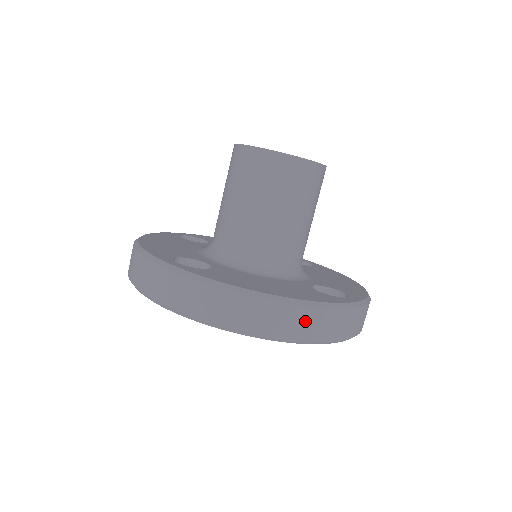
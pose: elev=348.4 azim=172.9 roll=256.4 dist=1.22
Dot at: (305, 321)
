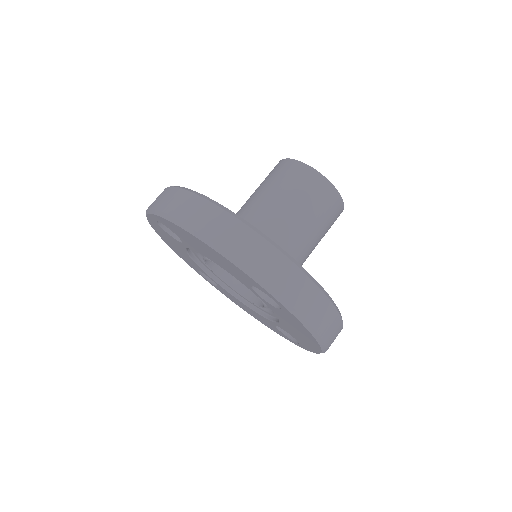
Dot at: occluded
